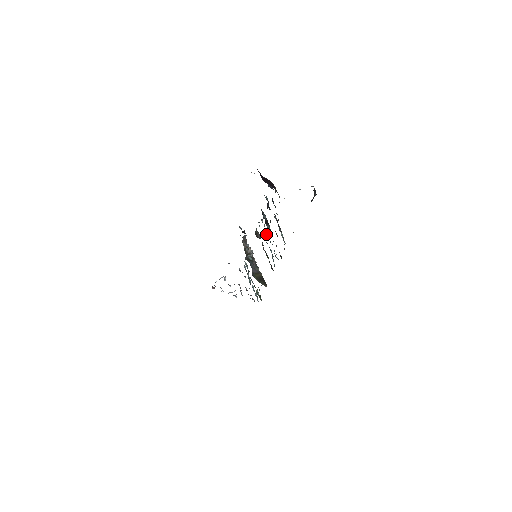
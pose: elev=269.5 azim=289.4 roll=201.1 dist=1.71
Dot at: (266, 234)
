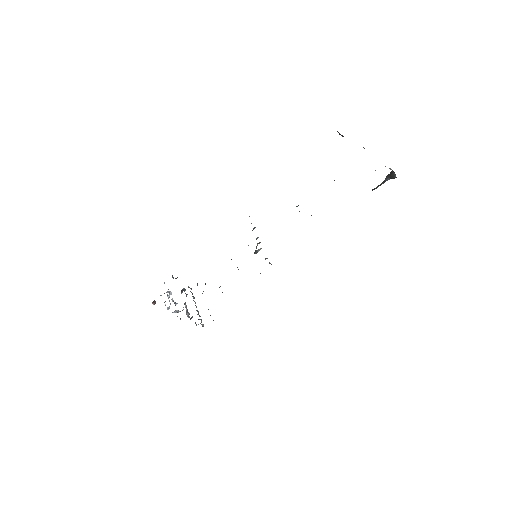
Dot at: occluded
